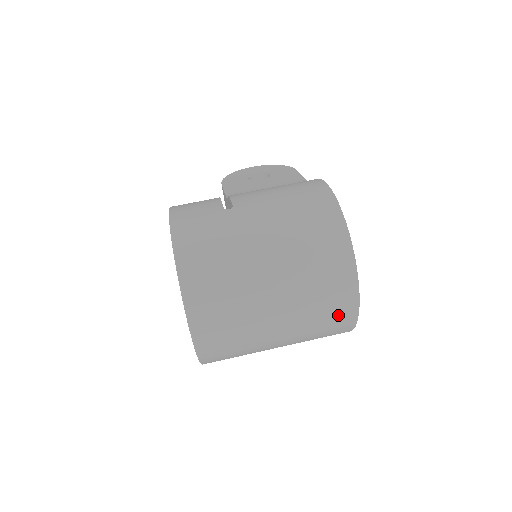
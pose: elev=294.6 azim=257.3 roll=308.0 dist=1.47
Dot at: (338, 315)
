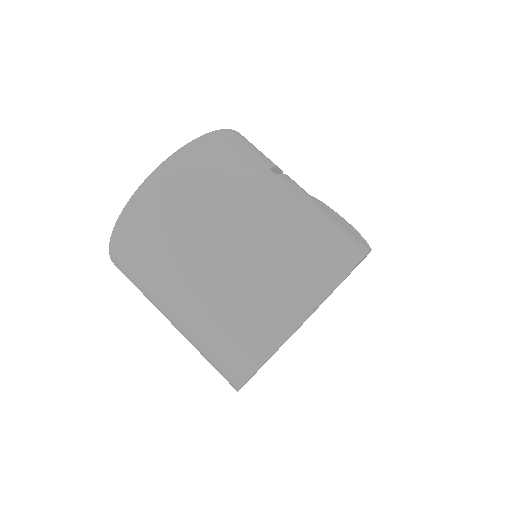
Dot at: (239, 347)
